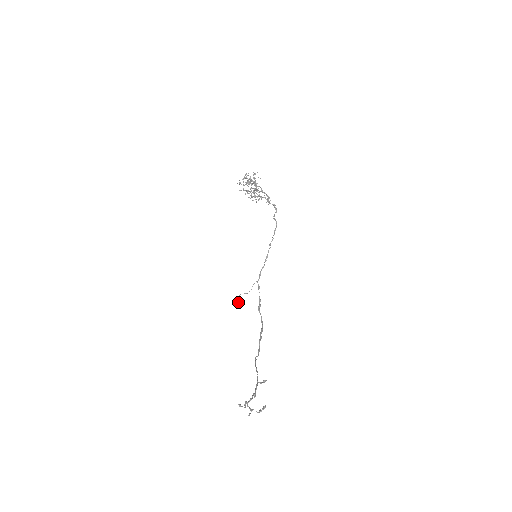
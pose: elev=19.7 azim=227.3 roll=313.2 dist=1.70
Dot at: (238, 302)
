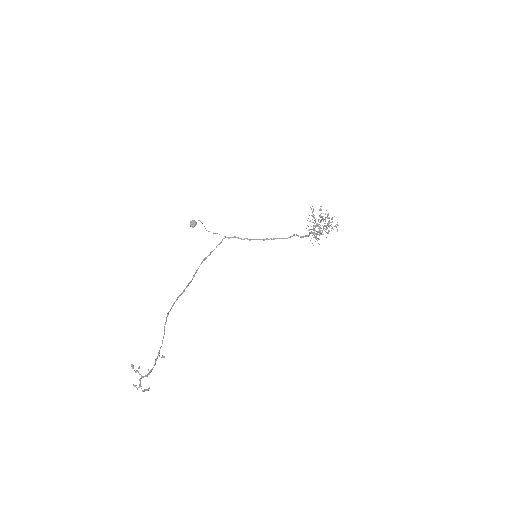
Dot at: (192, 224)
